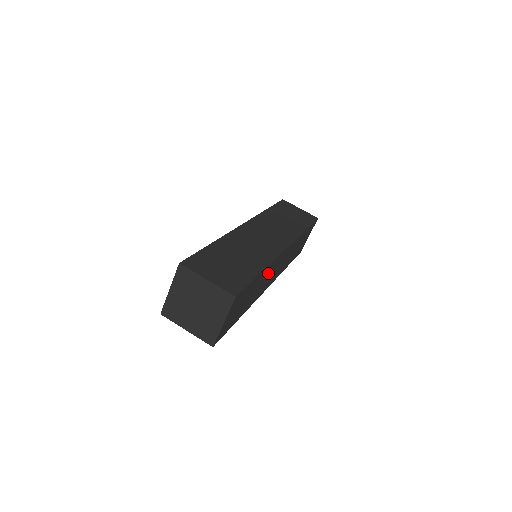
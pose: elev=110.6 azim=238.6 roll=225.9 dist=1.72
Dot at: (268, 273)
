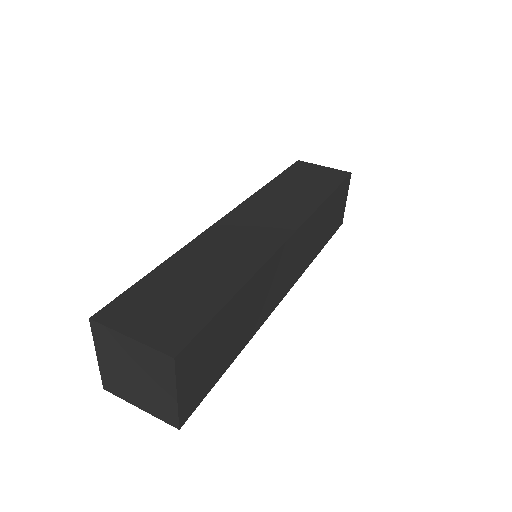
Dot at: (264, 283)
